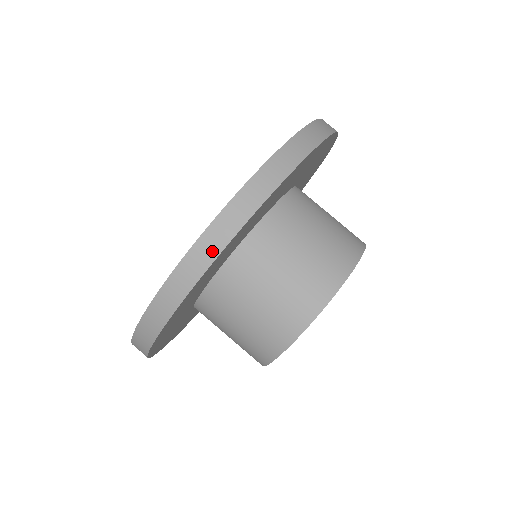
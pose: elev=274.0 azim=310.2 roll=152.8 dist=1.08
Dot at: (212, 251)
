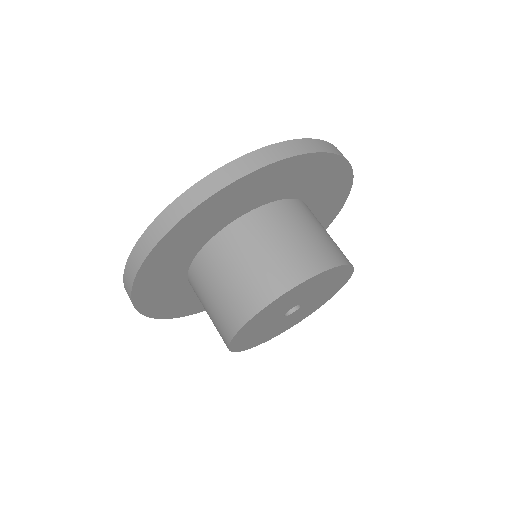
Dot at: (267, 159)
